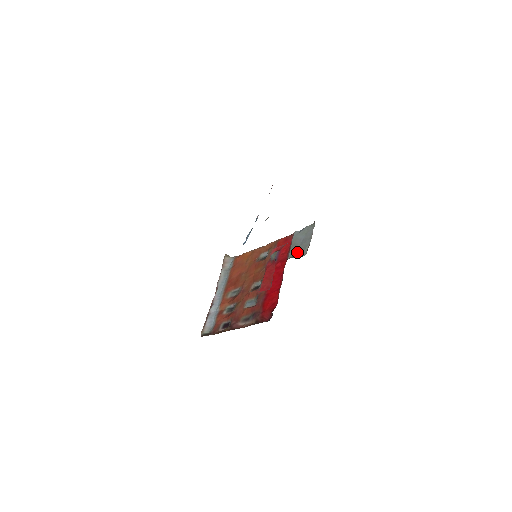
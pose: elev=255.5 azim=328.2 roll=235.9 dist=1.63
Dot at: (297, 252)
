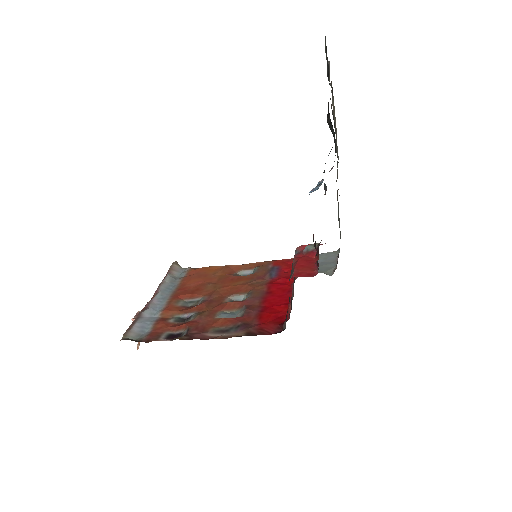
Dot at: occluded
